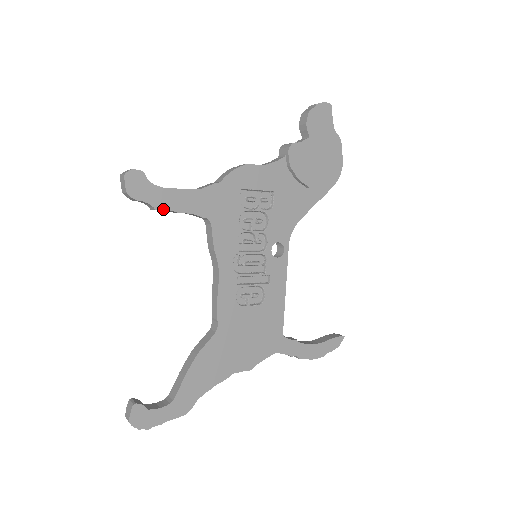
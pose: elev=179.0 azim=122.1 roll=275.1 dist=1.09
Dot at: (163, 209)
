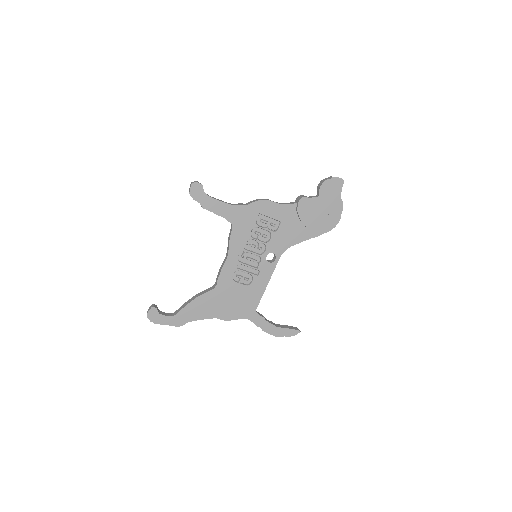
Dot at: (207, 209)
